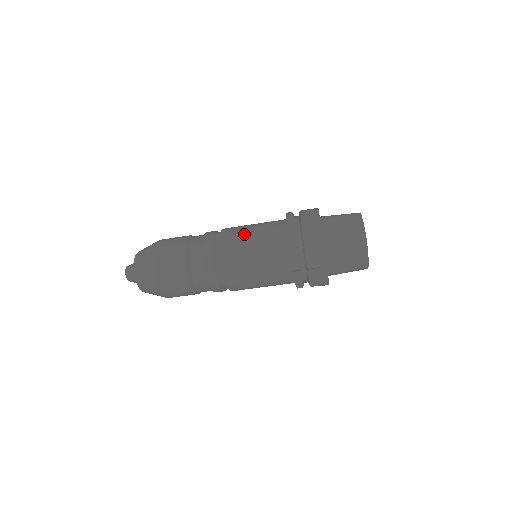
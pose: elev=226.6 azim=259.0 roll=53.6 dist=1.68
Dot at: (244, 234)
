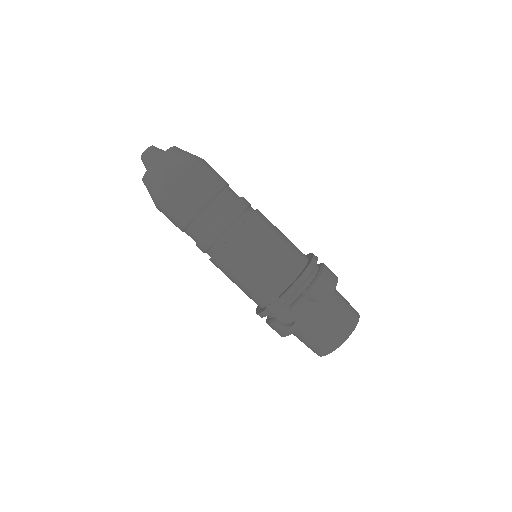
Dot at: (276, 227)
